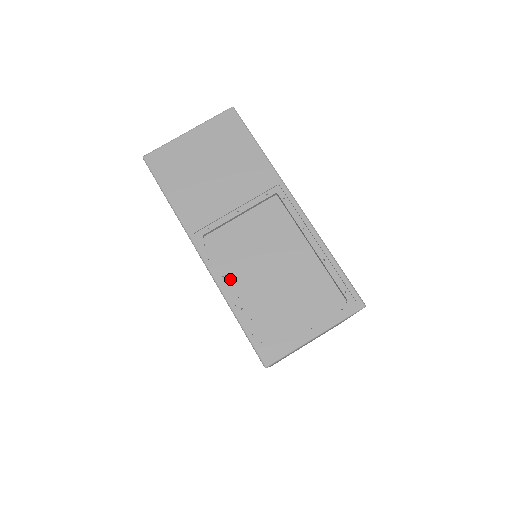
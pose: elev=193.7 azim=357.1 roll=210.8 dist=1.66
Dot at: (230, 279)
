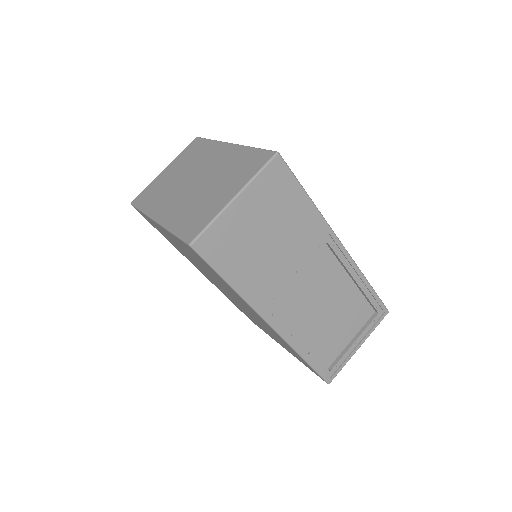
Dot at: (294, 332)
